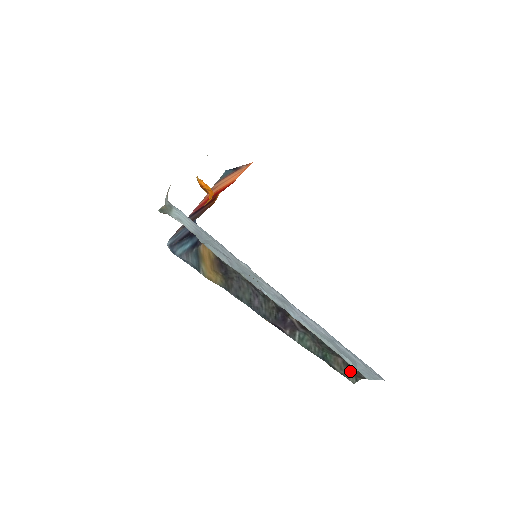
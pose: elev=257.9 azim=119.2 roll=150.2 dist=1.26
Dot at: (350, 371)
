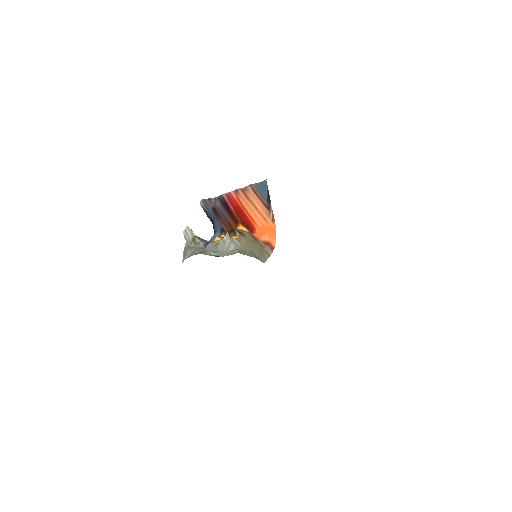
Dot at: occluded
